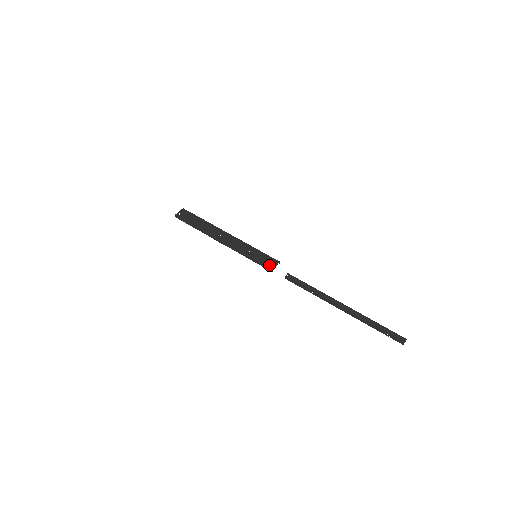
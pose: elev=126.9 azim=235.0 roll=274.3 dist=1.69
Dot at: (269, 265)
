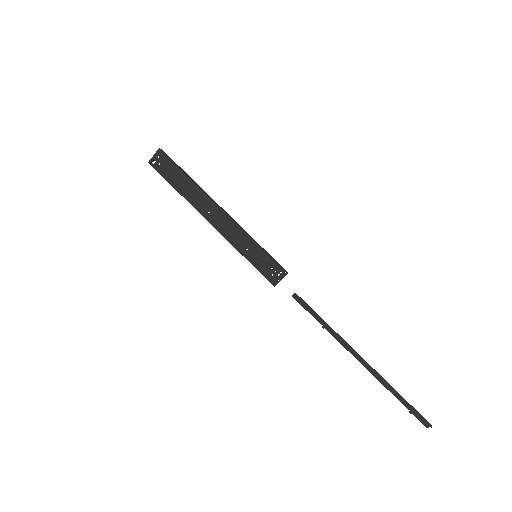
Dot at: (270, 278)
